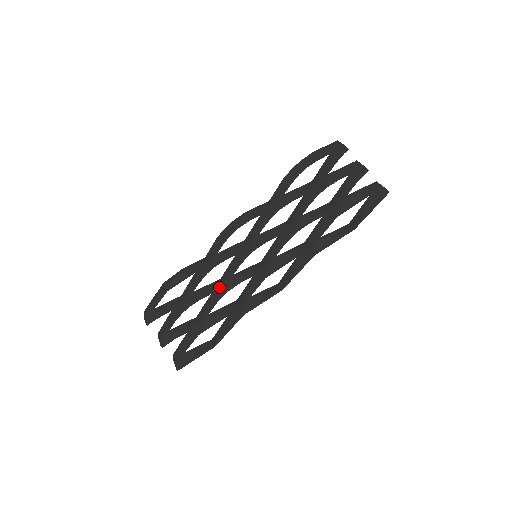
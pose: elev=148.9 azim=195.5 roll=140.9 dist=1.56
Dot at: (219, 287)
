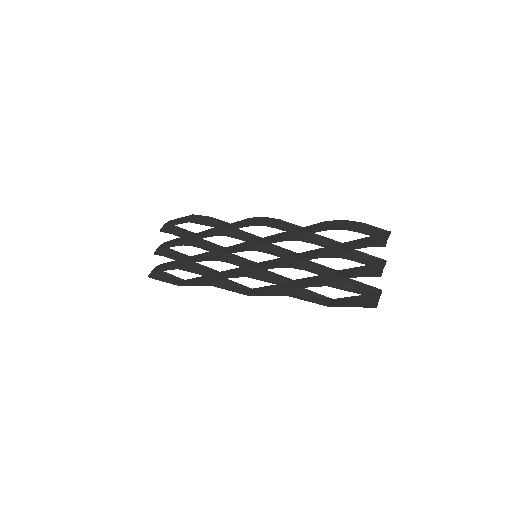
Dot at: (217, 252)
